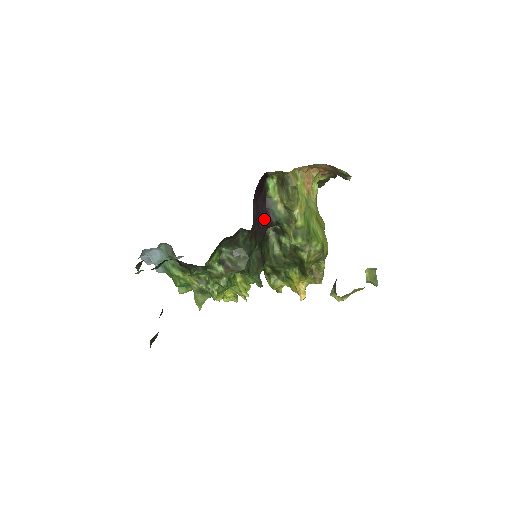
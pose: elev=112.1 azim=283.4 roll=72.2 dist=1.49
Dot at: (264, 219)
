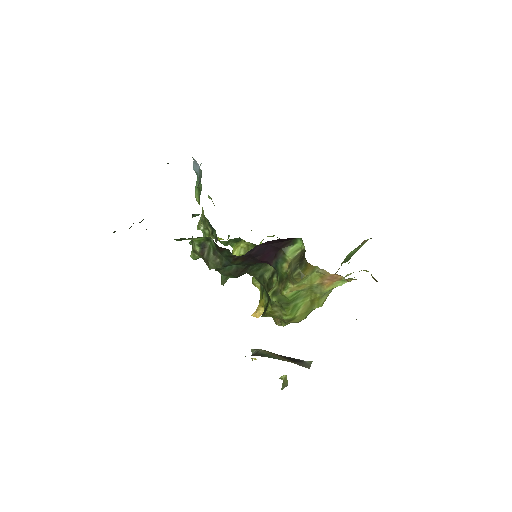
Dot at: (265, 258)
